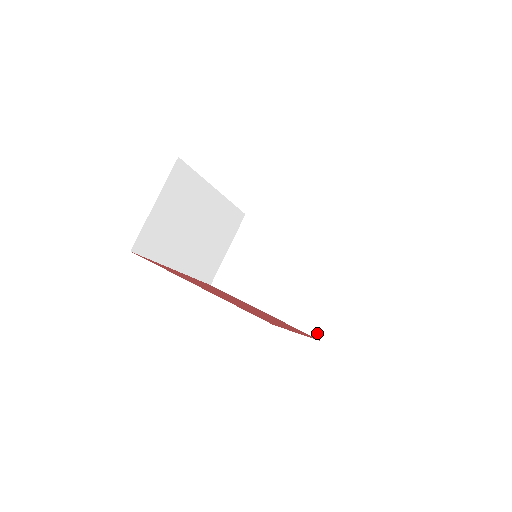
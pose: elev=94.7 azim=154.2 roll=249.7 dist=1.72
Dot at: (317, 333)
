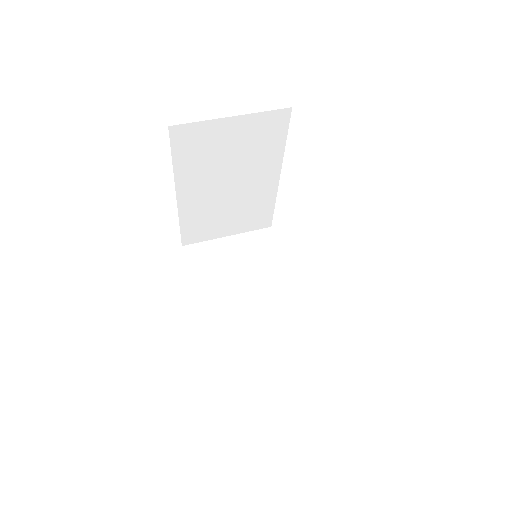
Dot at: (226, 379)
